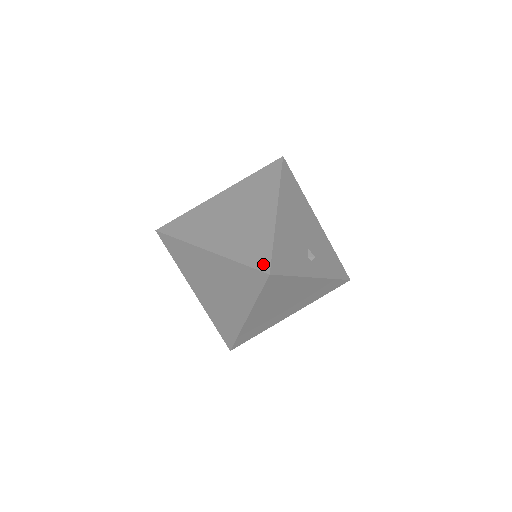
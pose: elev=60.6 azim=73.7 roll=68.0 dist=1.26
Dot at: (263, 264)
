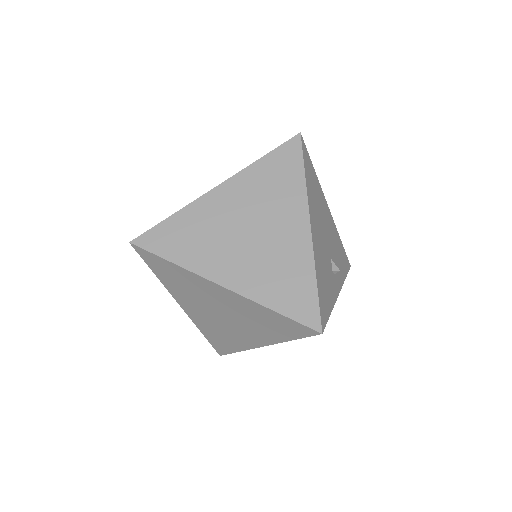
Dot at: (310, 317)
